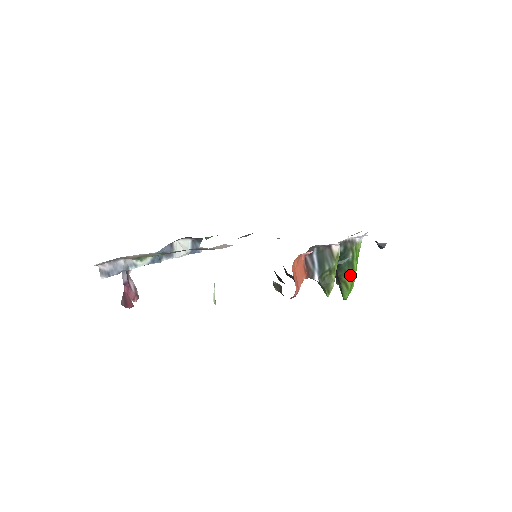
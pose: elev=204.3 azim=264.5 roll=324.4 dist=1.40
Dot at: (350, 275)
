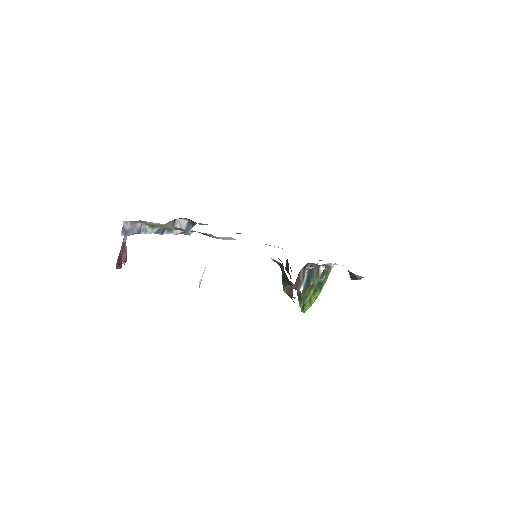
Dot at: (317, 293)
